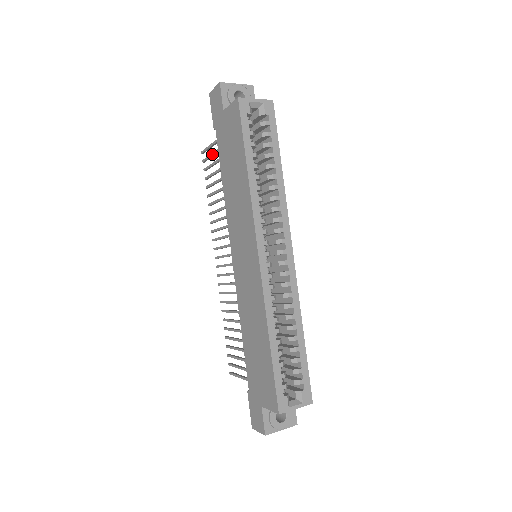
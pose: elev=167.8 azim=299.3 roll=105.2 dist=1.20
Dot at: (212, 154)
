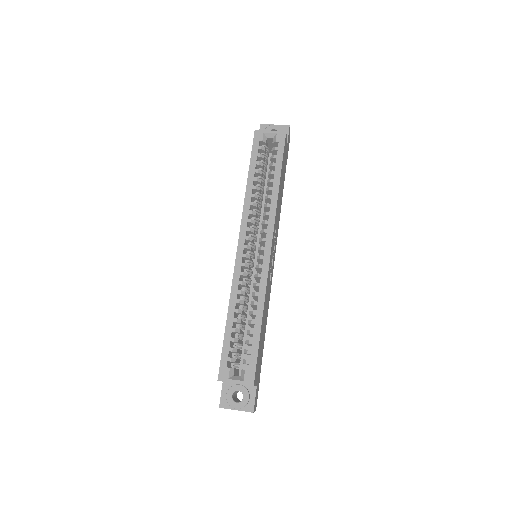
Dot at: occluded
